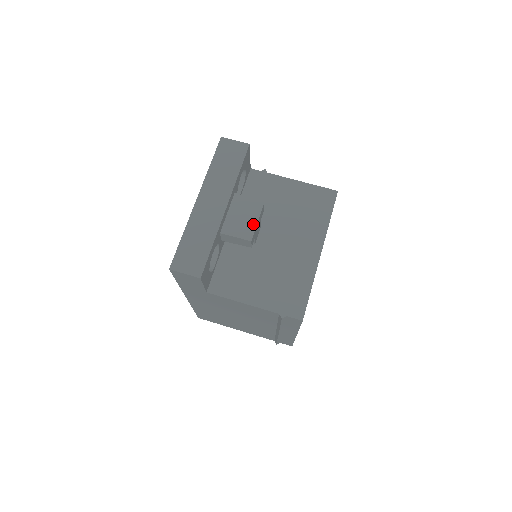
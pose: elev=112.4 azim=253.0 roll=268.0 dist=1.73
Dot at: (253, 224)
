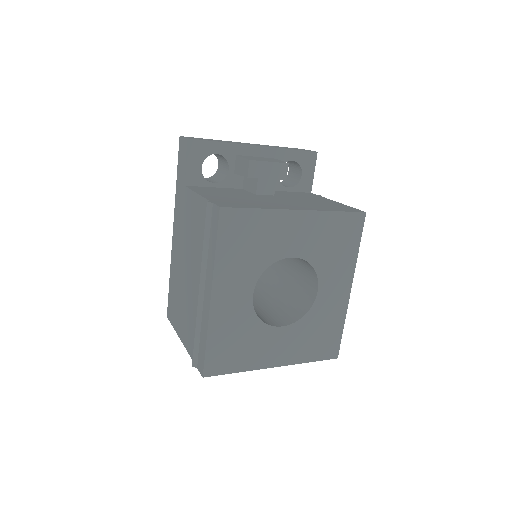
Dot at: (264, 161)
